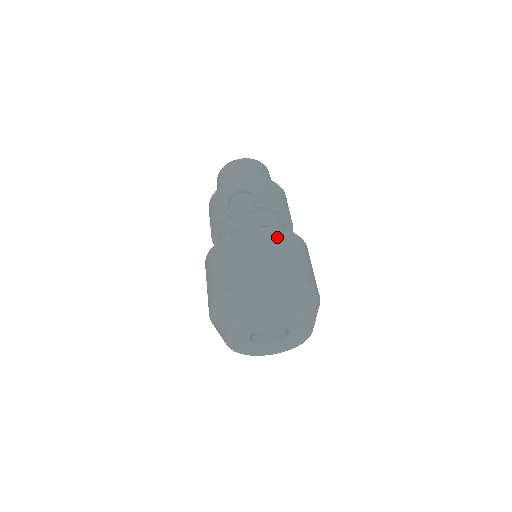
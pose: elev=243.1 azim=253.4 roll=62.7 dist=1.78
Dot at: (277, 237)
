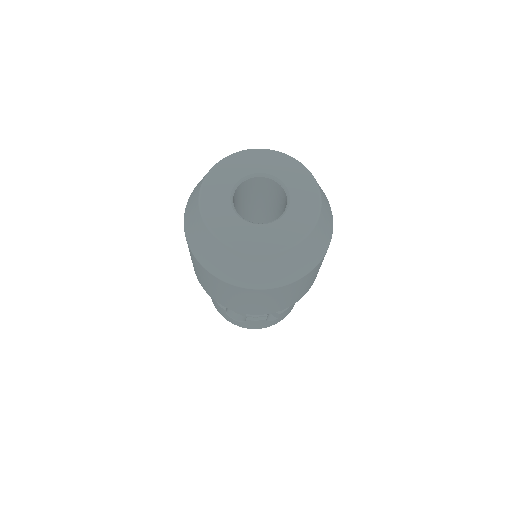
Dot at: occluded
